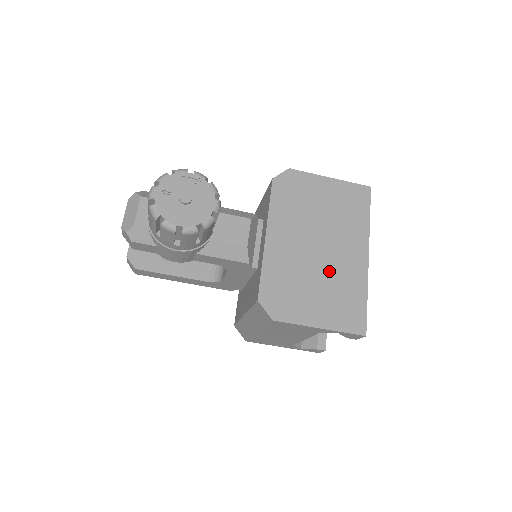
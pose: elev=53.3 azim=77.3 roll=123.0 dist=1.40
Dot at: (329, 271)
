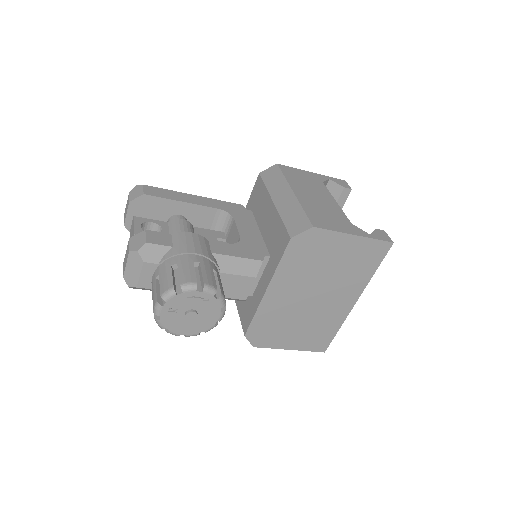
Dot at: (315, 314)
